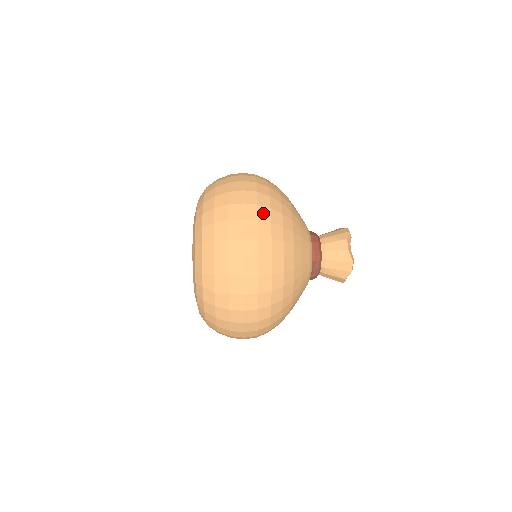
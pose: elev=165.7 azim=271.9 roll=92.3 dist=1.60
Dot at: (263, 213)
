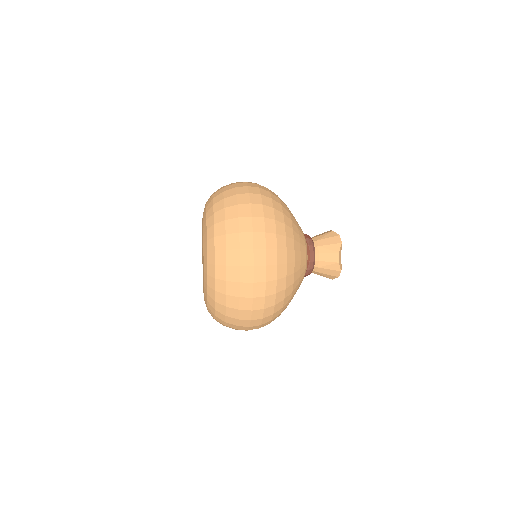
Dot at: occluded
